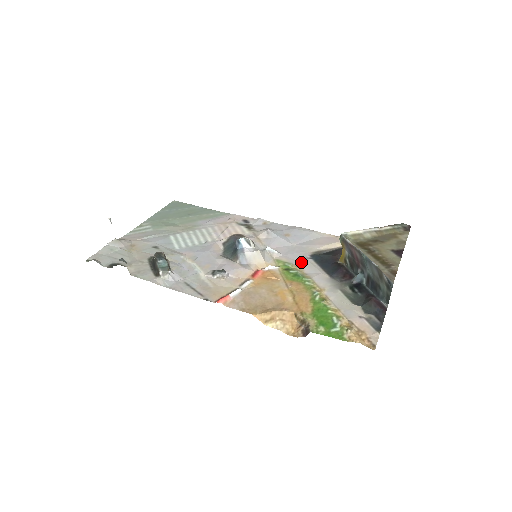
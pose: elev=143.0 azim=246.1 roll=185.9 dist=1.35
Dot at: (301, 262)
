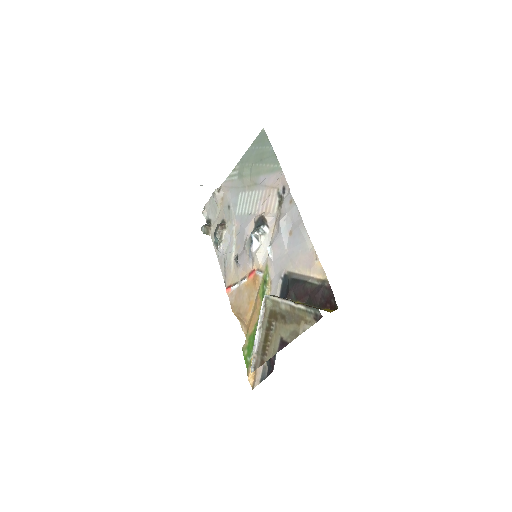
Dot at: (275, 279)
